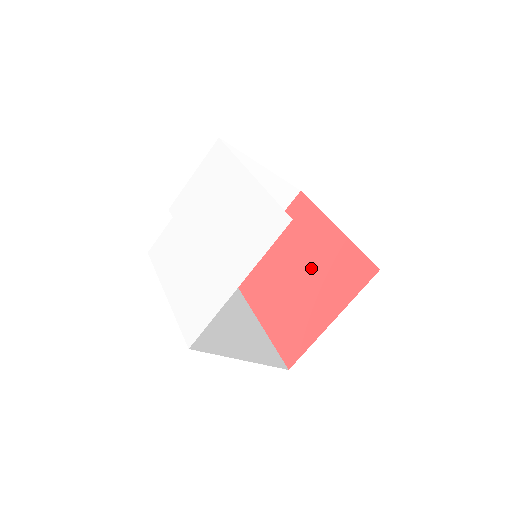
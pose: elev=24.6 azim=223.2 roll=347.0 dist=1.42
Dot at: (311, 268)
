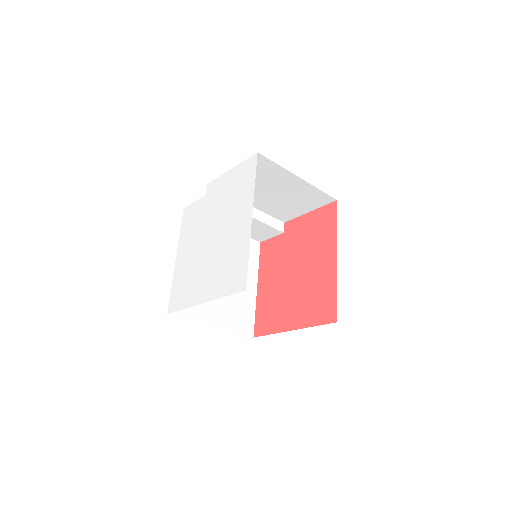
Dot at: (304, 277)
